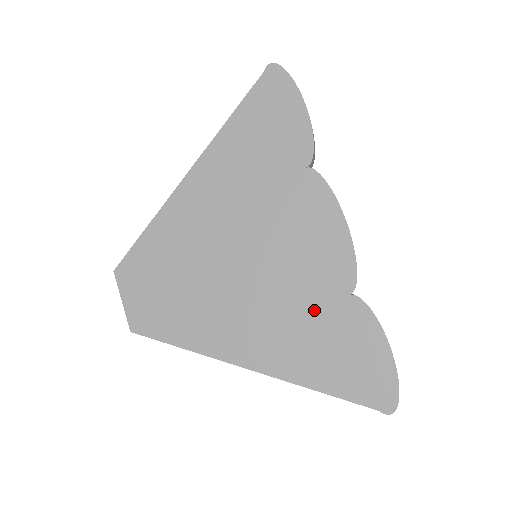
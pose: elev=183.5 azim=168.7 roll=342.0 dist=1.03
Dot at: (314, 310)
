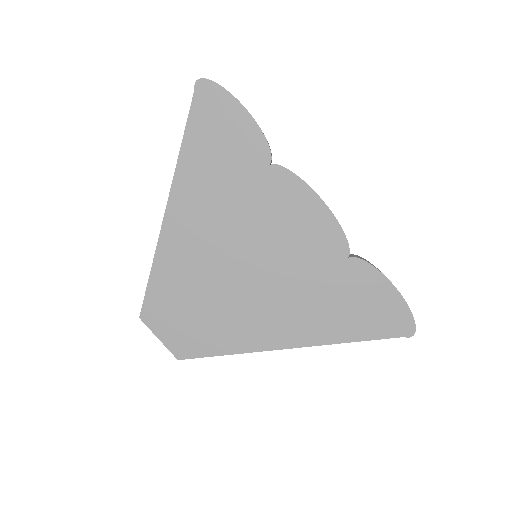
Dot at: (323, 282)
